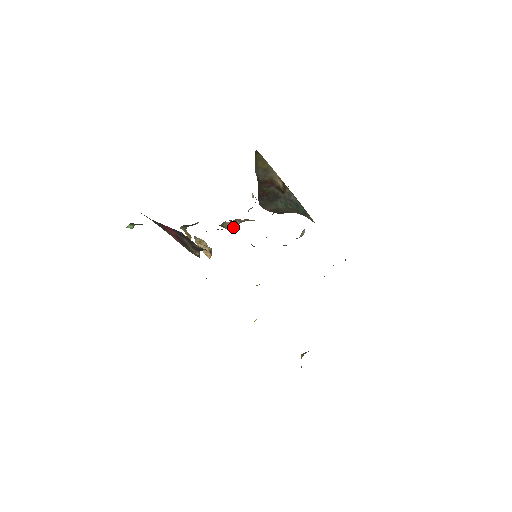
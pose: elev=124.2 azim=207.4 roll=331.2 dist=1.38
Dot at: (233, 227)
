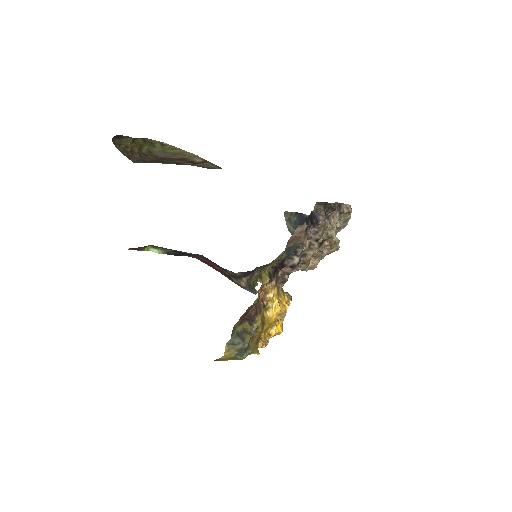
Dot at: occluded
